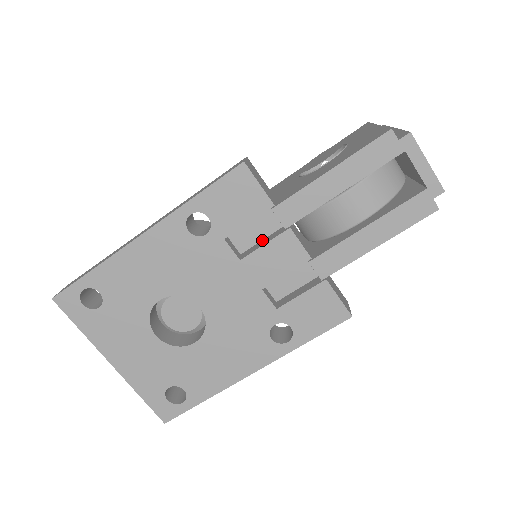
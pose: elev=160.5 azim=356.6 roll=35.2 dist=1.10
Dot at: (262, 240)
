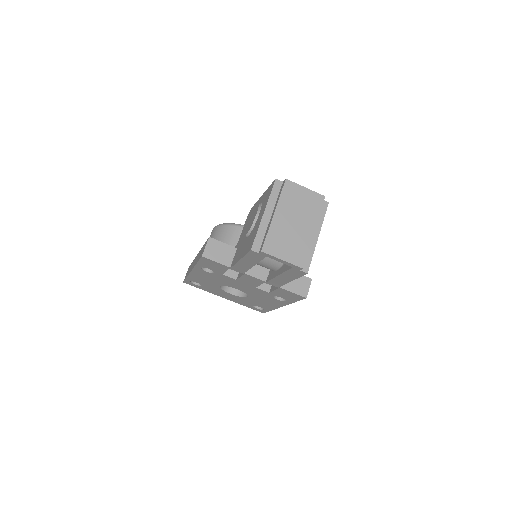
Dot at: occluded
